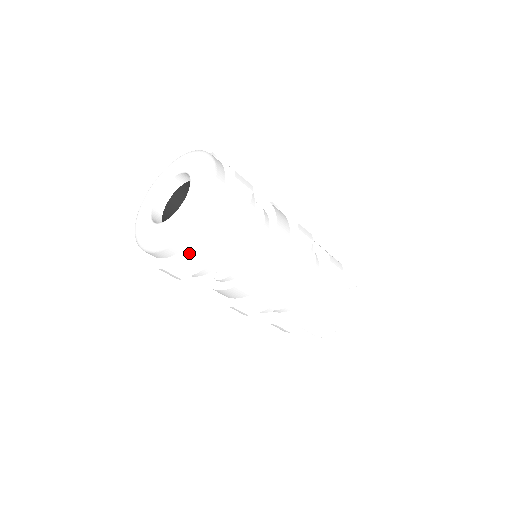
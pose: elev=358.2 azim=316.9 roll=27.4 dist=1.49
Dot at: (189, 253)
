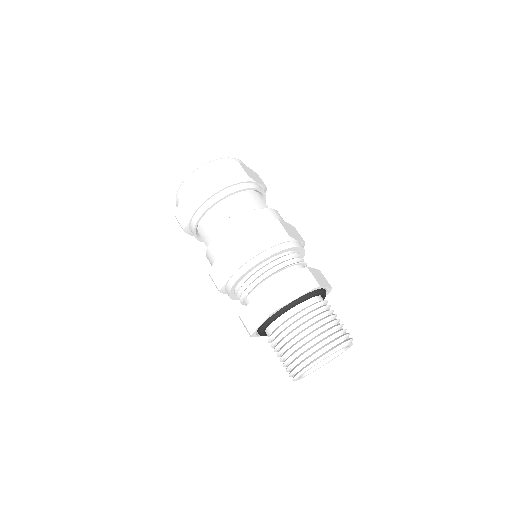
Dot at: (184, 199)
